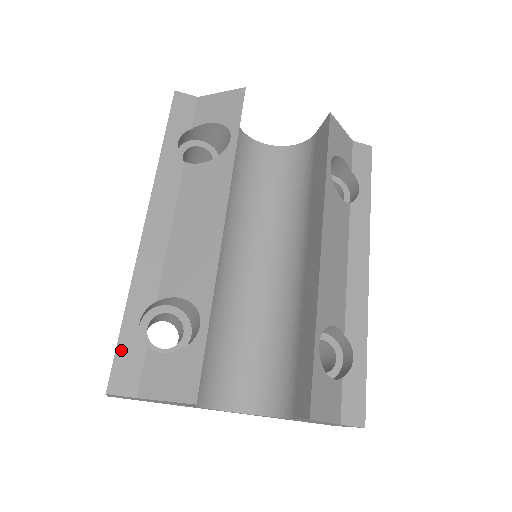
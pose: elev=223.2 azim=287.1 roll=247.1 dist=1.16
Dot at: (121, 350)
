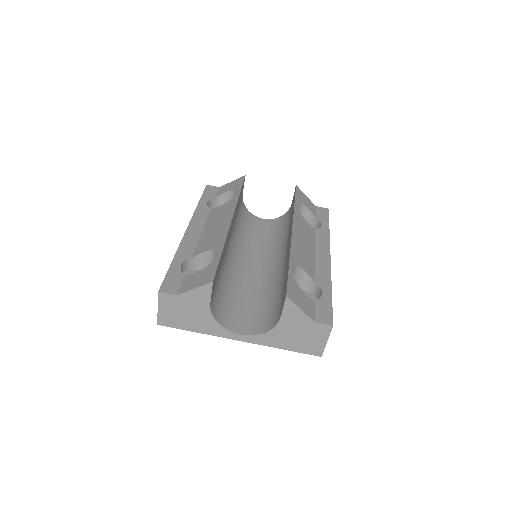
Dot at: (169, 275)
